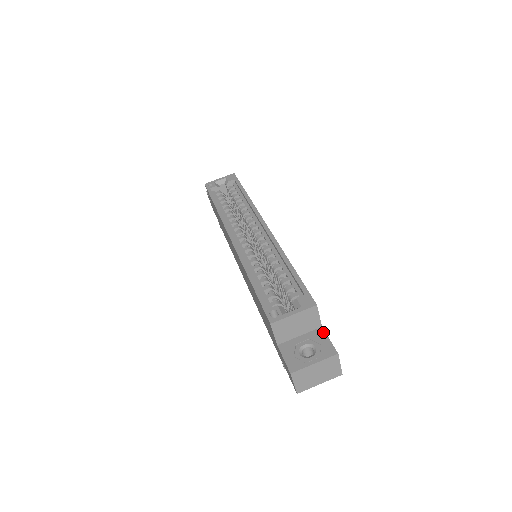
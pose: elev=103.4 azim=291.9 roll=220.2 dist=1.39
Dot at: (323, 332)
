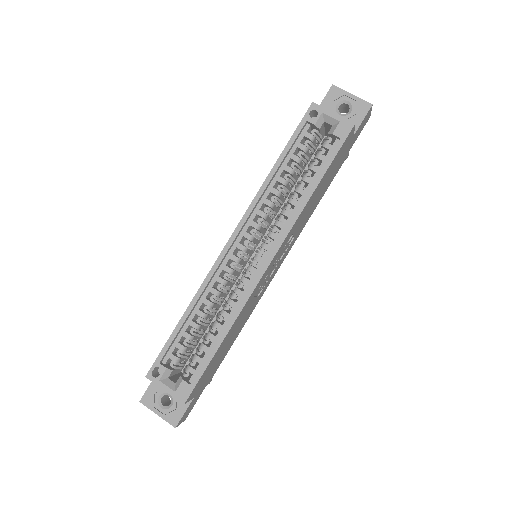
Dot at: (189, 403)
